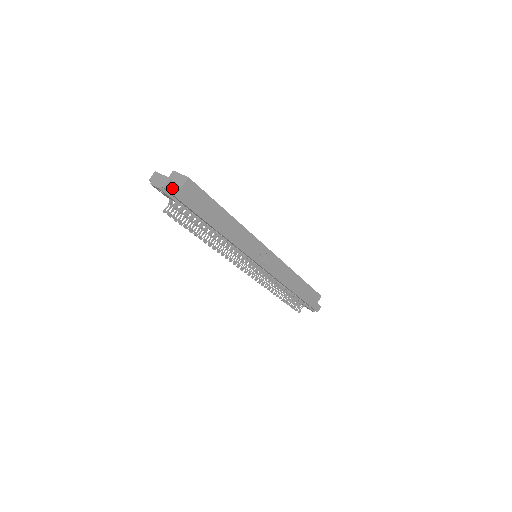
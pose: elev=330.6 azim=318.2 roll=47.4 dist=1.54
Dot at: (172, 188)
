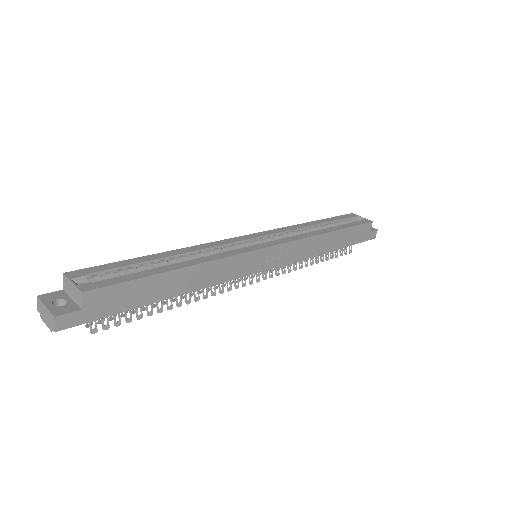
Dot at: (68, 321)
